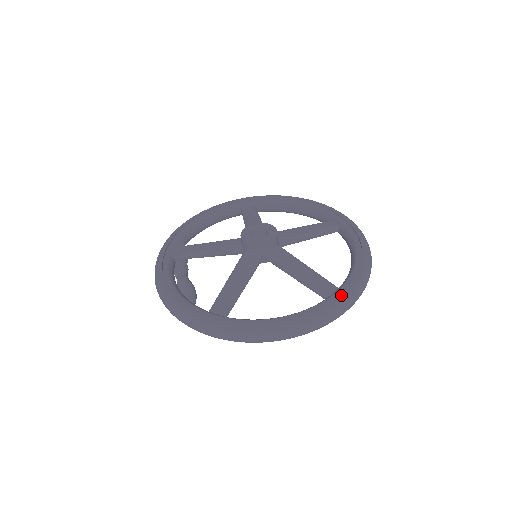
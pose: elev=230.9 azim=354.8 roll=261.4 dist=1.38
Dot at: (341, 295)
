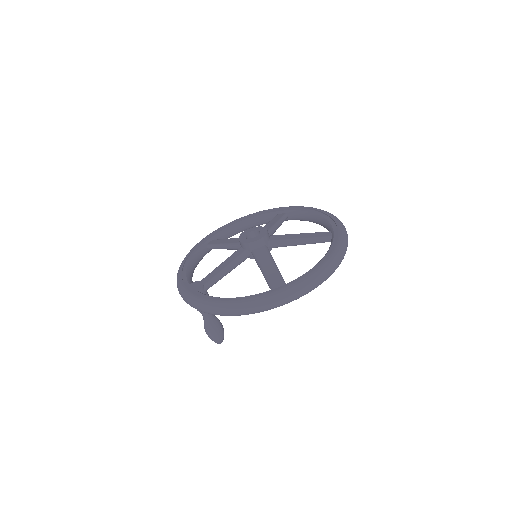
Dot at: (339, 230)
